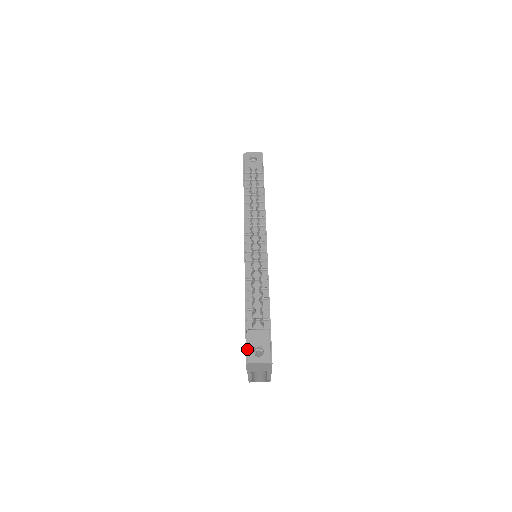
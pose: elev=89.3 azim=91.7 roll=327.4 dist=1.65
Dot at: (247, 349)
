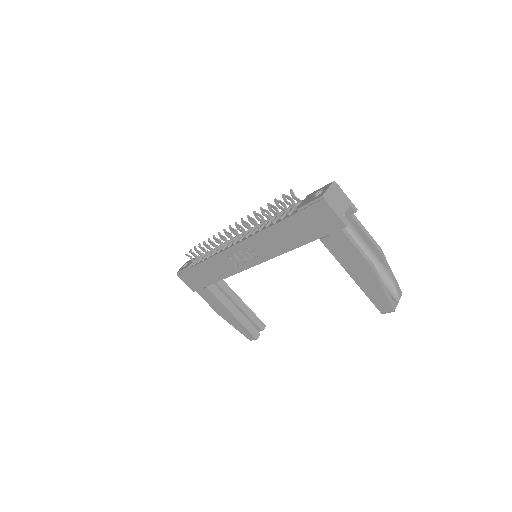
Dot at: (311, 201)
